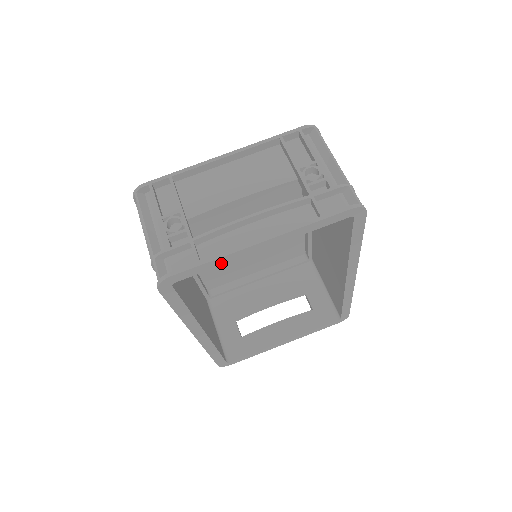
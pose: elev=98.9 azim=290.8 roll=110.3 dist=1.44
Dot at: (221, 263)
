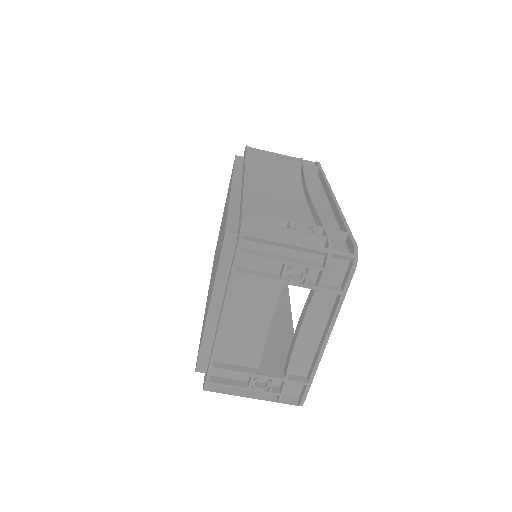
Dot at: occluded
